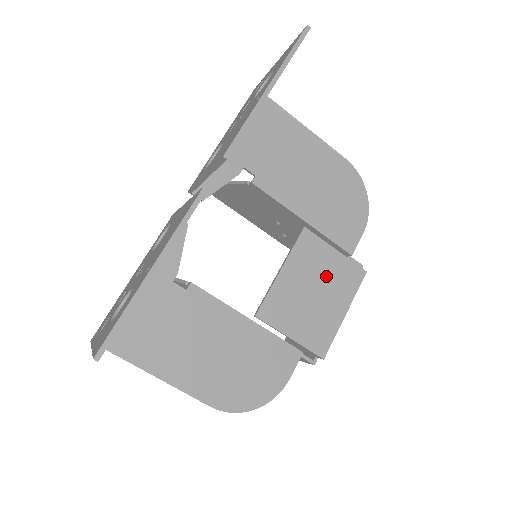
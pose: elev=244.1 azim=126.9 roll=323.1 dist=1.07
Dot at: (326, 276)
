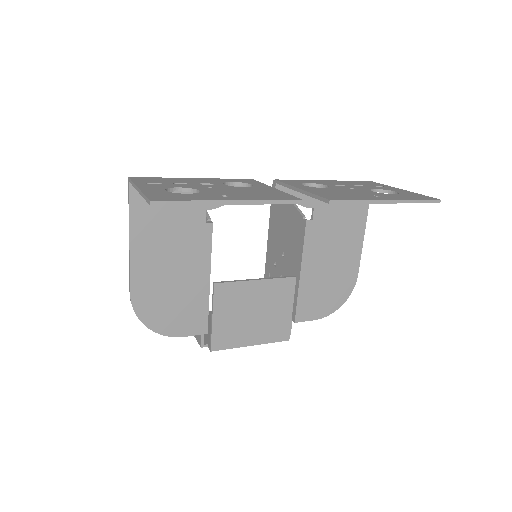
Dot at: (270, 314)
